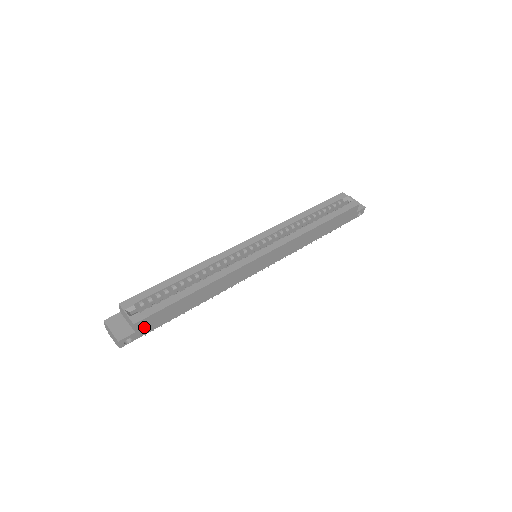
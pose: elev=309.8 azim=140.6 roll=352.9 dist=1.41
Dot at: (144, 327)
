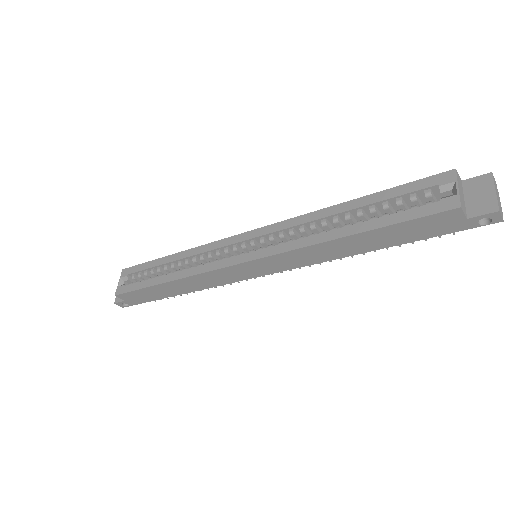
Dot at: (131, 299)
